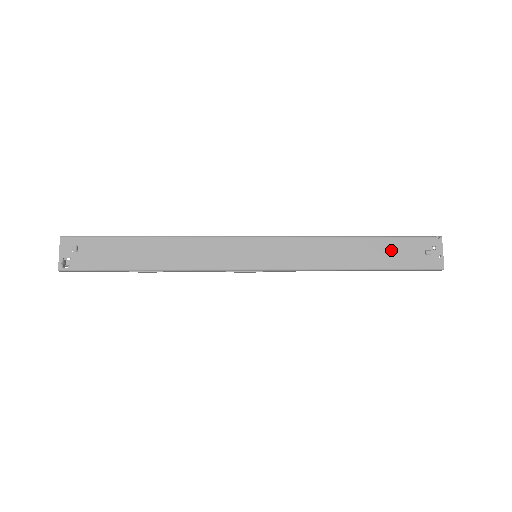
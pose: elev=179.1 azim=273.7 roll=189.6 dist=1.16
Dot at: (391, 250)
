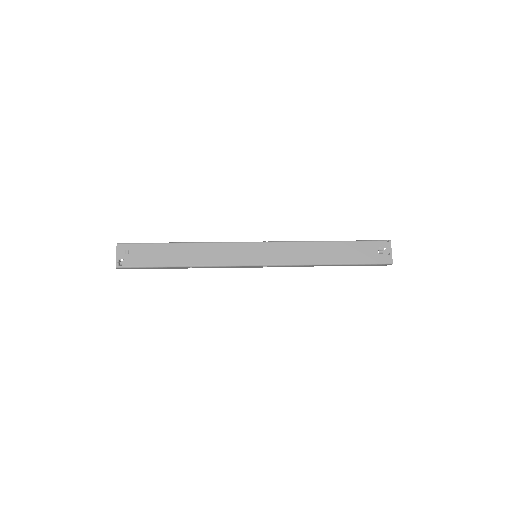
Dot at: (354, 250)
